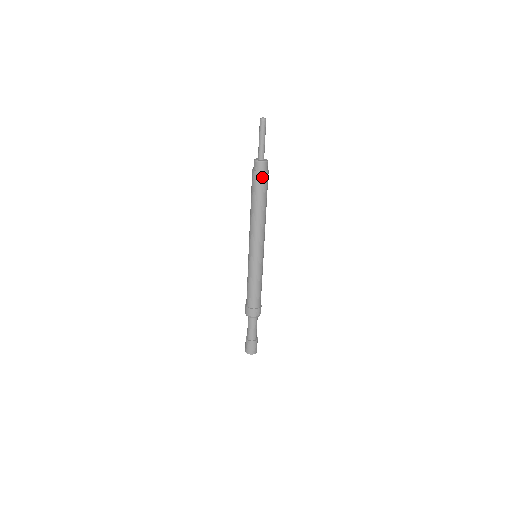
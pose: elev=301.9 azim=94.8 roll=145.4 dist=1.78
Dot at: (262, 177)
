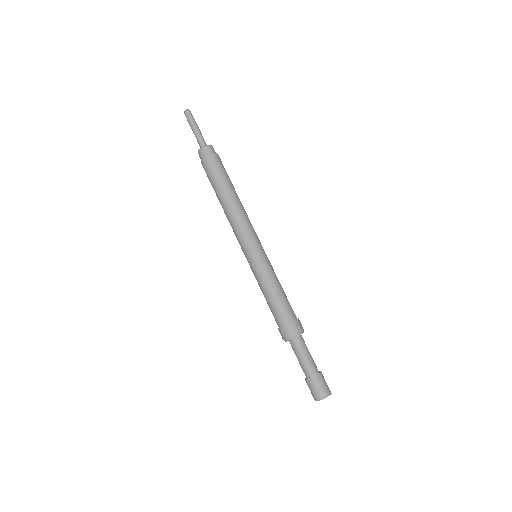
Dot at: (215, 160)
